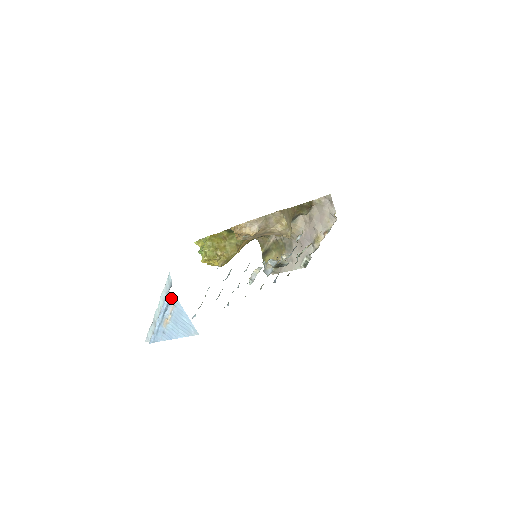
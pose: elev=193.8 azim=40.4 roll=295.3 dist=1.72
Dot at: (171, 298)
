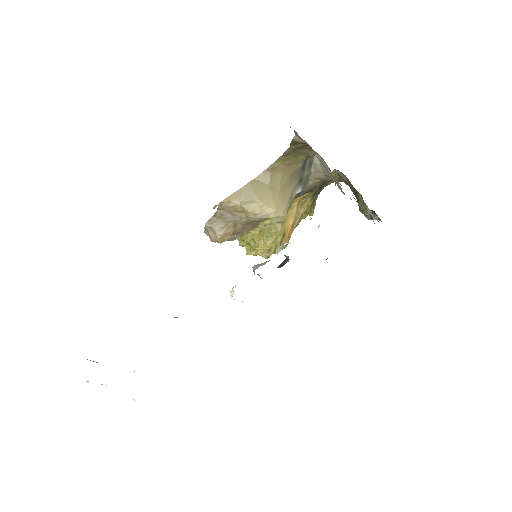
Dot at: occluded
